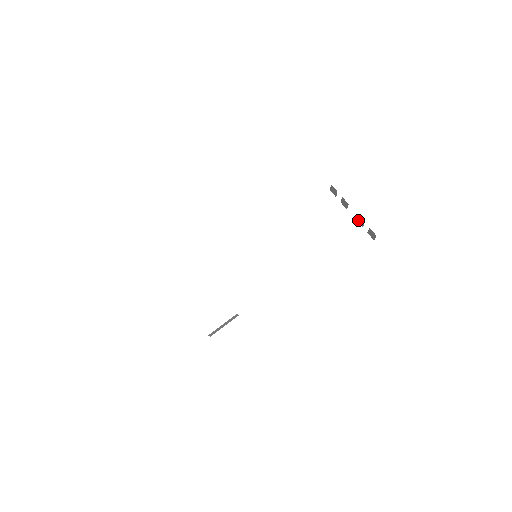
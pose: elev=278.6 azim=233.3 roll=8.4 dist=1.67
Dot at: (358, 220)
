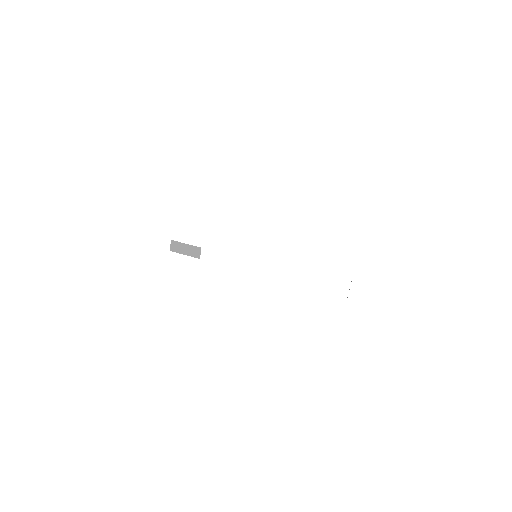
Dot at: occluded
